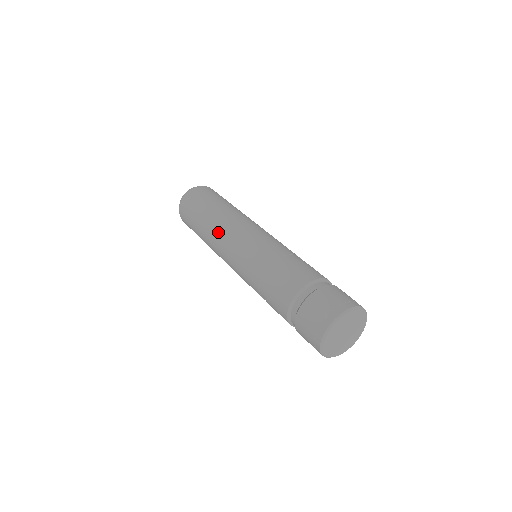
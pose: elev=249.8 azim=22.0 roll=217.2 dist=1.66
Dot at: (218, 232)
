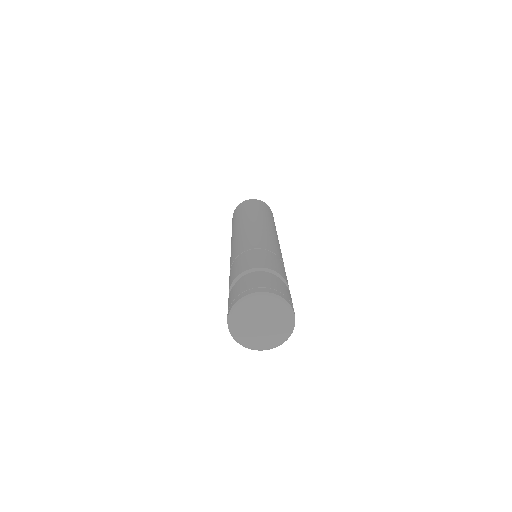
Dot at: (248, 220)
